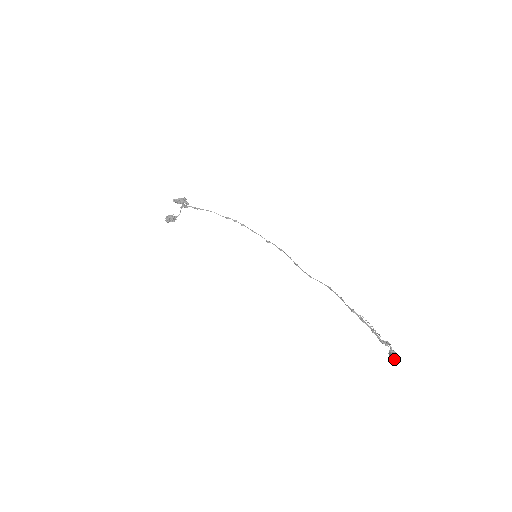
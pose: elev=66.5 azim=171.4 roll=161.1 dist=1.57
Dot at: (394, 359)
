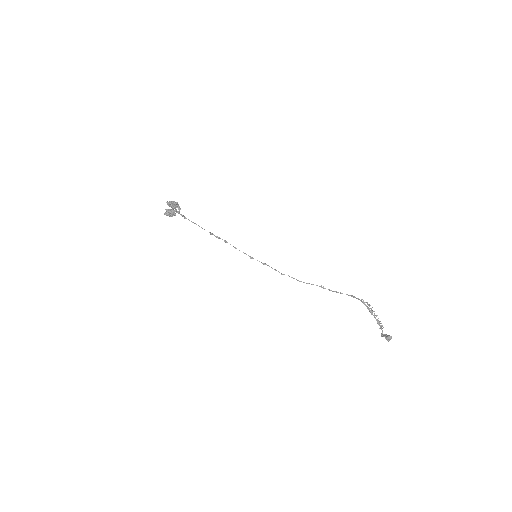
Dot at: (391, 337)
